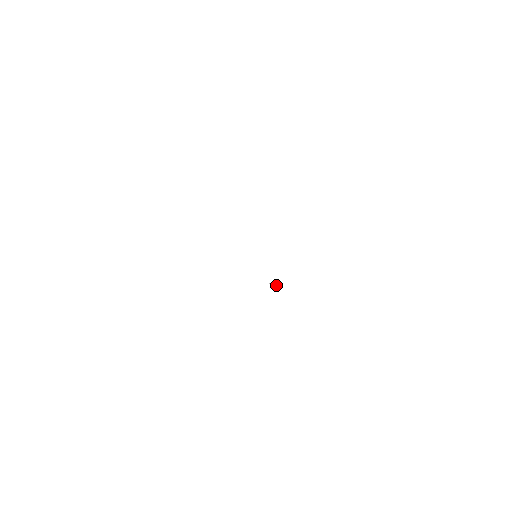
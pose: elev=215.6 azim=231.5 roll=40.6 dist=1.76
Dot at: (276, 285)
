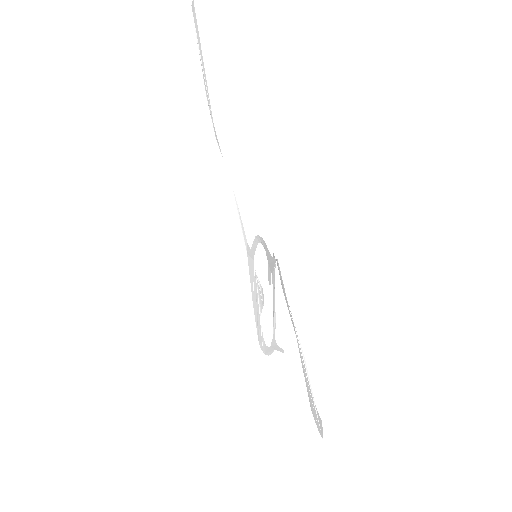
Dot at: (236, 210)
